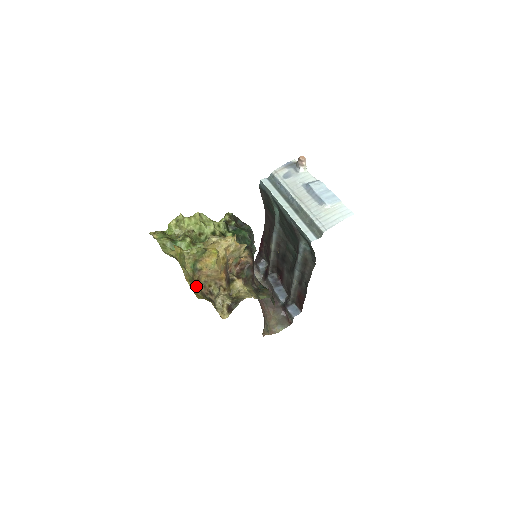
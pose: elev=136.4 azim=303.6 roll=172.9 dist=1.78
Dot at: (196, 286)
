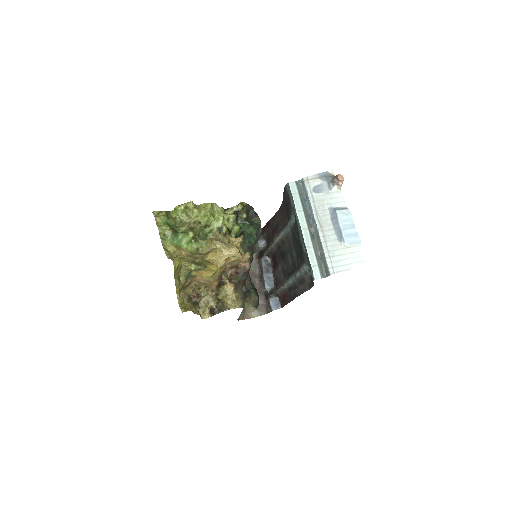
Dot at: (185, 292)
